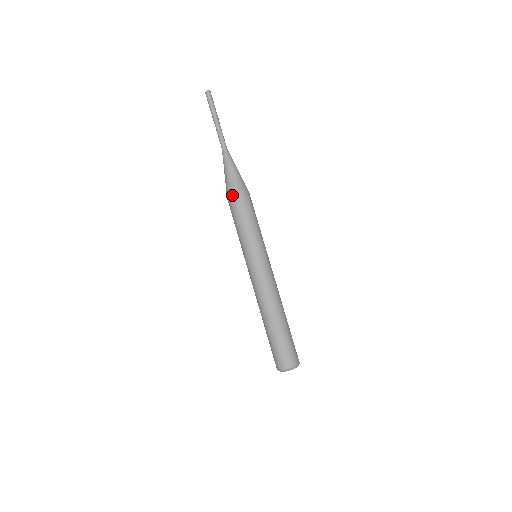
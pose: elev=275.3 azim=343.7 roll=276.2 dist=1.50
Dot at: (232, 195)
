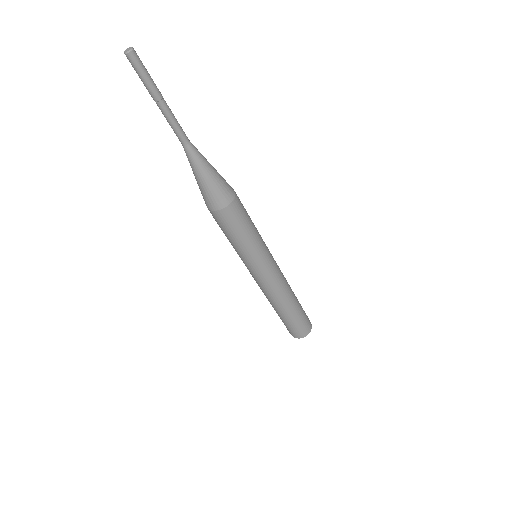
Dot at: (221, 210)
